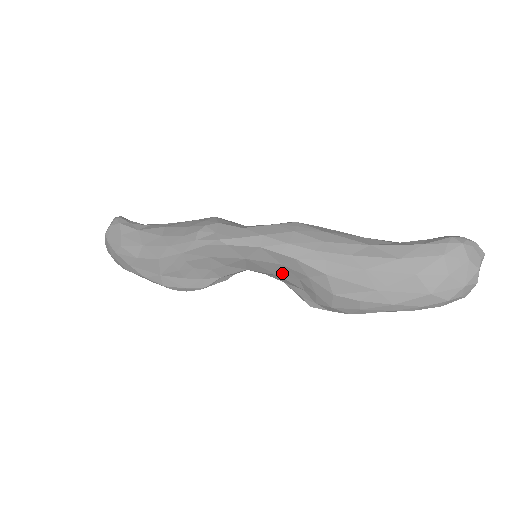
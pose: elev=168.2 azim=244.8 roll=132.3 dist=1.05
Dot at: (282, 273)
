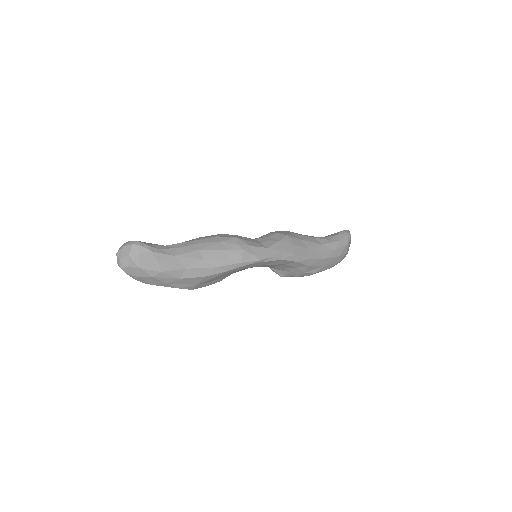
Dot at: (278, 266)
